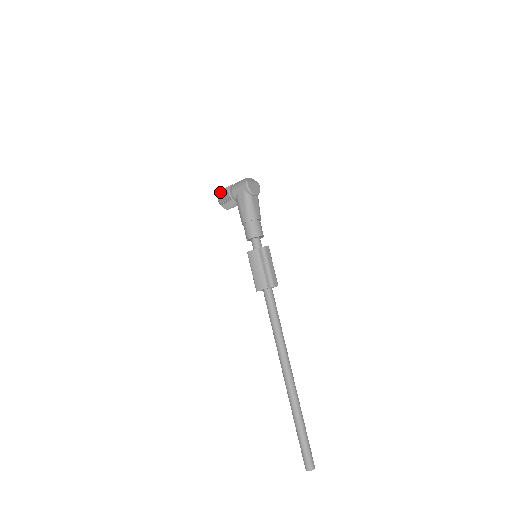
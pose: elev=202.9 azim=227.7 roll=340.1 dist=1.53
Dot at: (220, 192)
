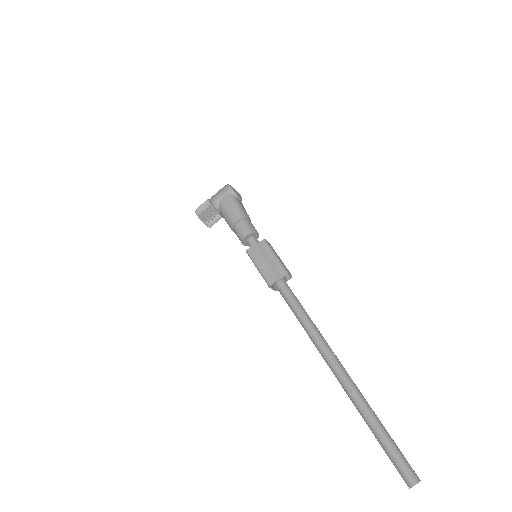
Dot at: (198, 208)
